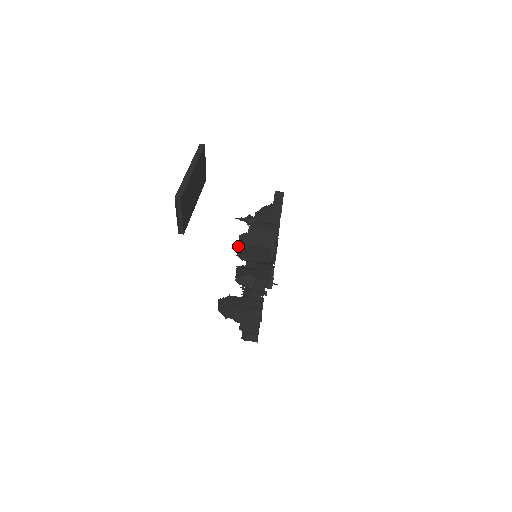
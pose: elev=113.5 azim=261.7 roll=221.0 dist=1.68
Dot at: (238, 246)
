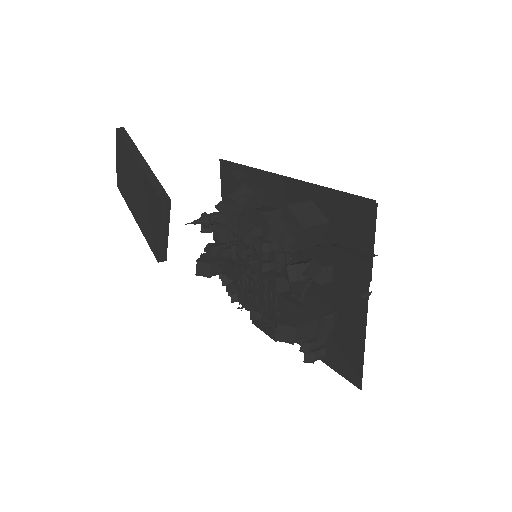
Dot at: (283, 237)
